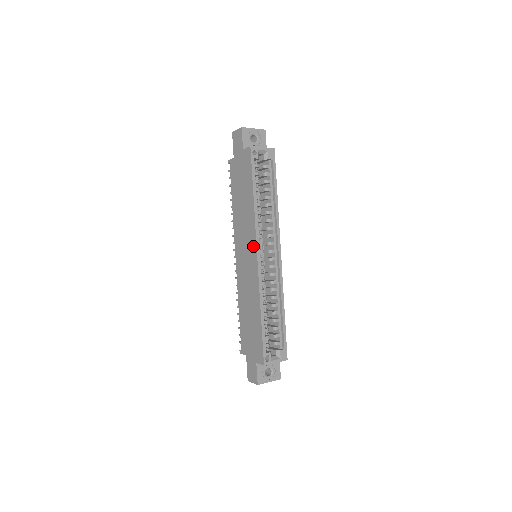
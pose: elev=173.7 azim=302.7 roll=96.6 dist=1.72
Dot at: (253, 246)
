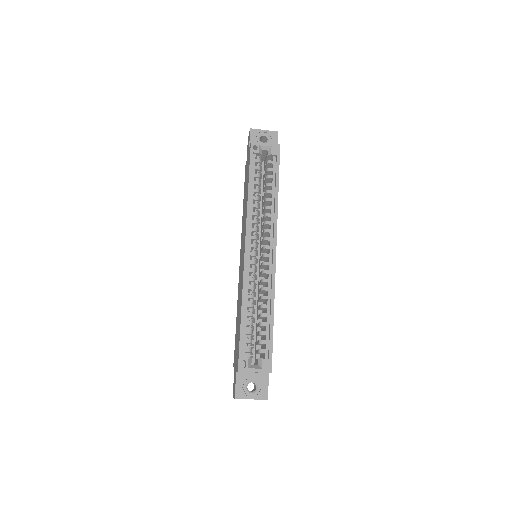
Dot at: (244, 239)
